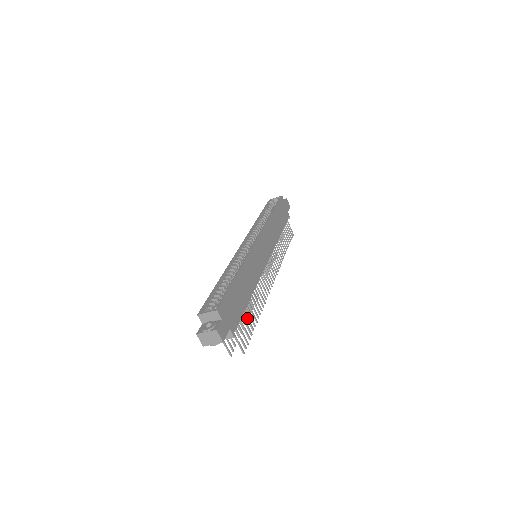
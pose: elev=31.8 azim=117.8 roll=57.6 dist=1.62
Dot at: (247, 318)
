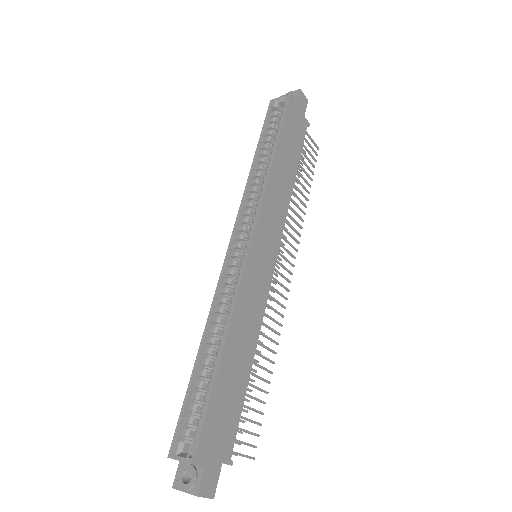
Dot at: (251, 398)
